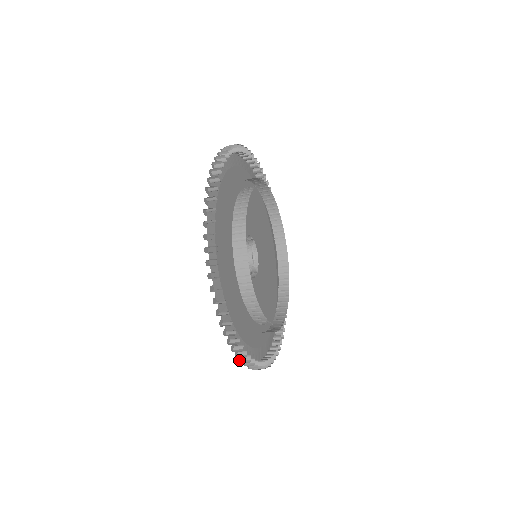
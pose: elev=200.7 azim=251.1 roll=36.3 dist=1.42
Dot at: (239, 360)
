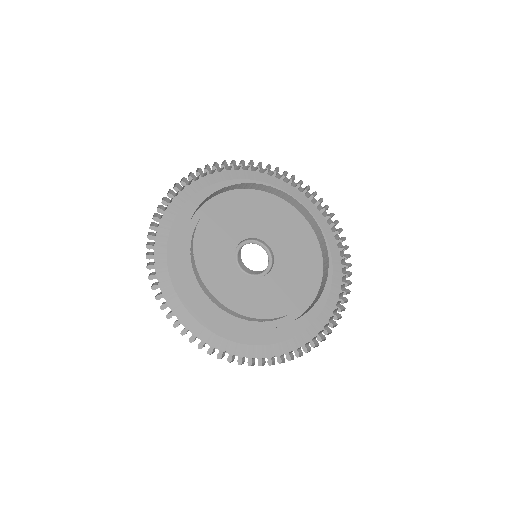
Dot at: occluded
